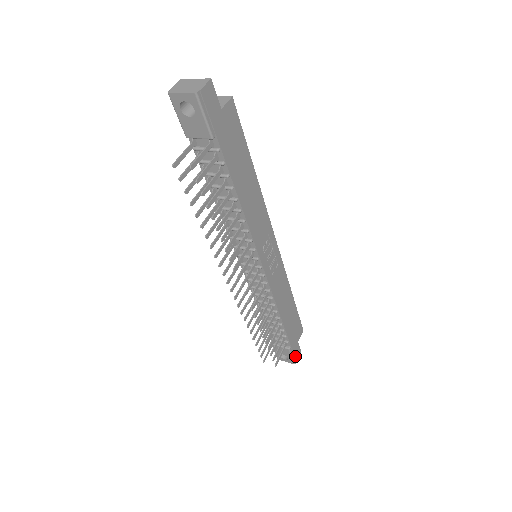
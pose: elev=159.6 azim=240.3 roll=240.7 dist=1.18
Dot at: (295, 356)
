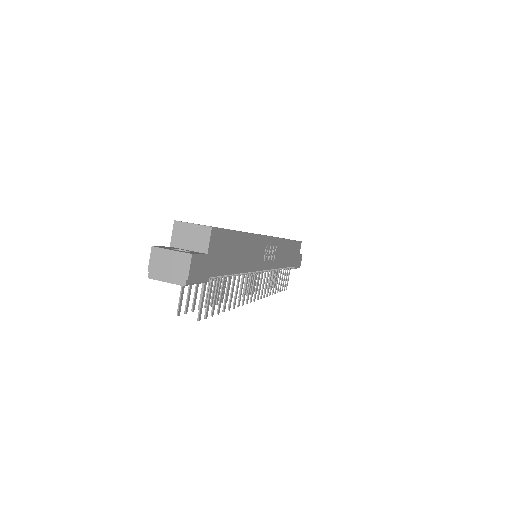
Dot at: (299, 265)
